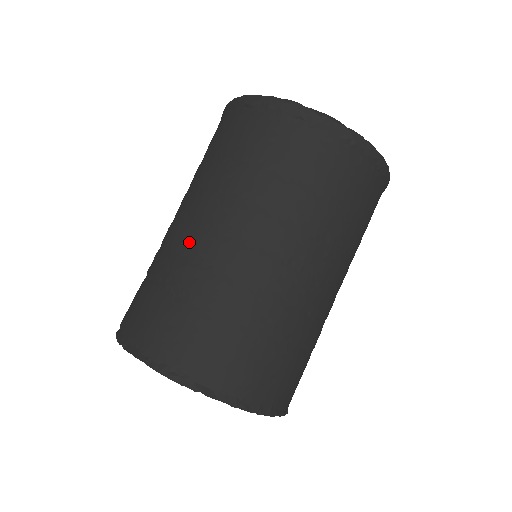
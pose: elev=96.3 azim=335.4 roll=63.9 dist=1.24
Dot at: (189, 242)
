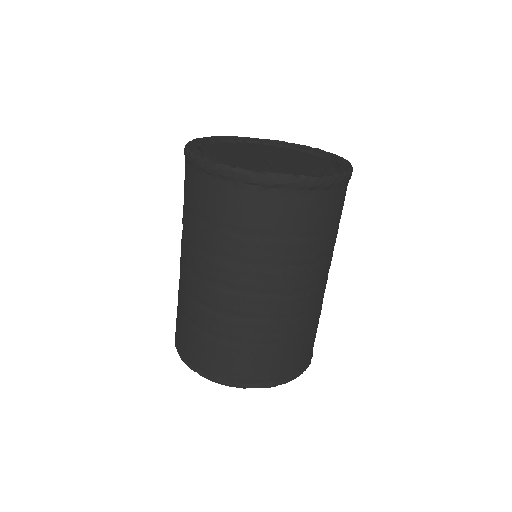
Dot at: (202, 294)
